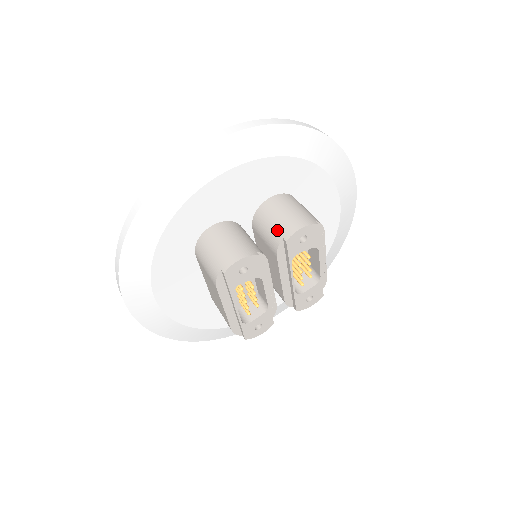
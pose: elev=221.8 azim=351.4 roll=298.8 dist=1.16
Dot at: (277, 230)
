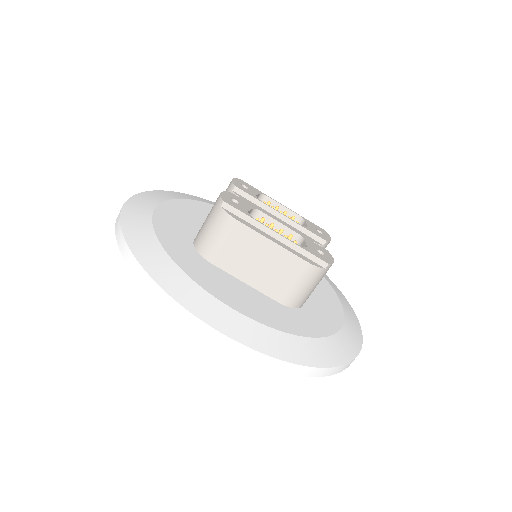
Dot at: occluded
